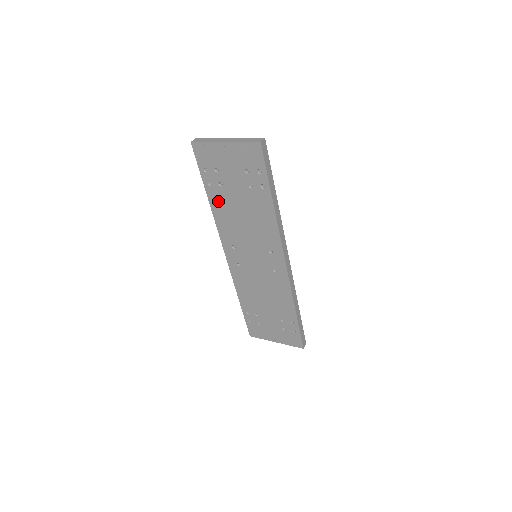
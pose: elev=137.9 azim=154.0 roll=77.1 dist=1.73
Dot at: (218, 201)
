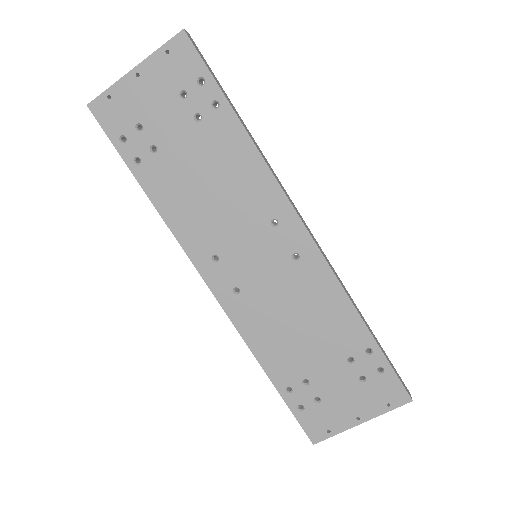
Dot at: (161, 184)
